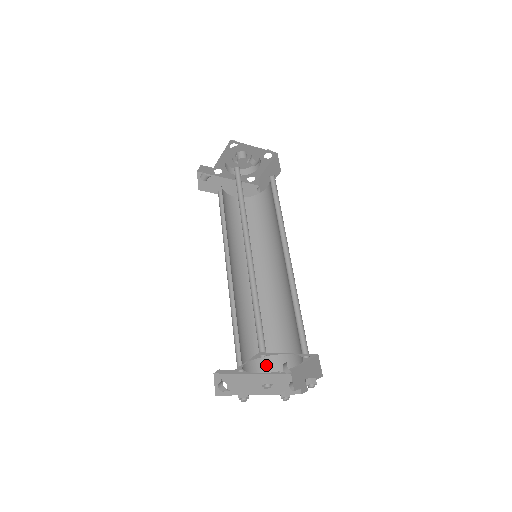
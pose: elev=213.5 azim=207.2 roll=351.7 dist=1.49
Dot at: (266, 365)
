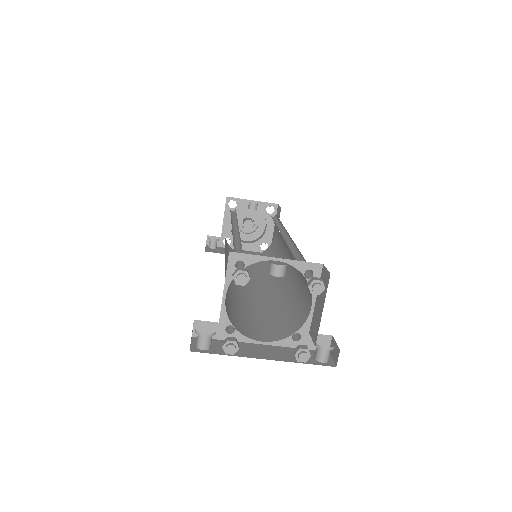
Dot at: (274, 336)
